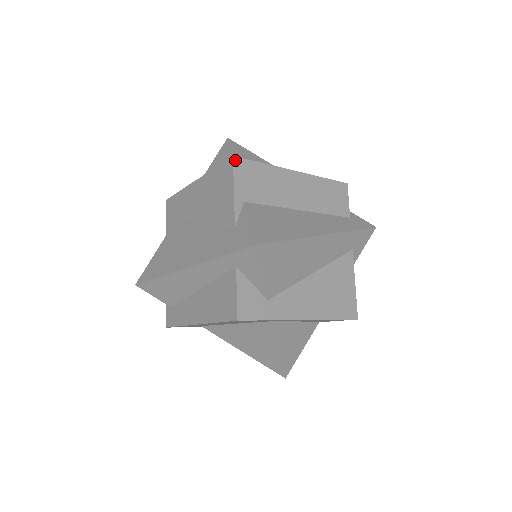
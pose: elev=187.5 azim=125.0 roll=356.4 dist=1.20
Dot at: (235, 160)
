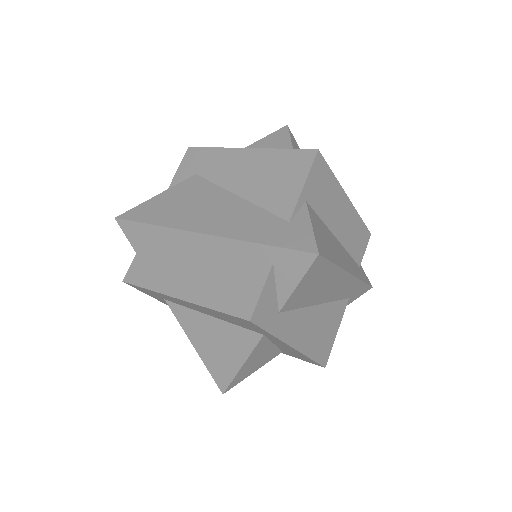
Dot at: (318, 155)
